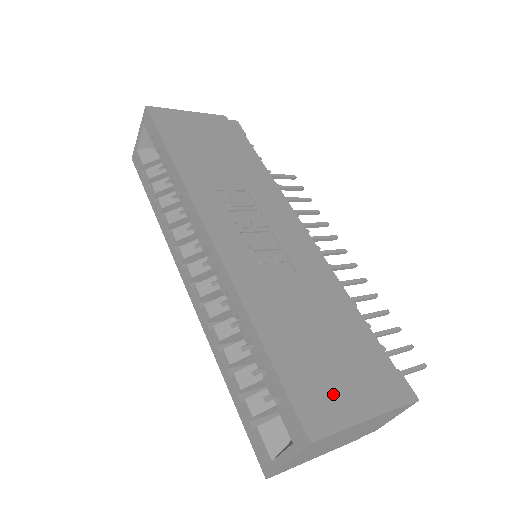
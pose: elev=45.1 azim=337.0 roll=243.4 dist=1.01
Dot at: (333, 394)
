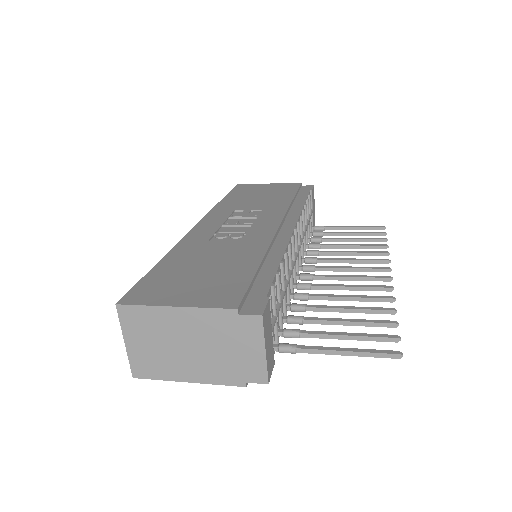
Dot at: (171, 291)
